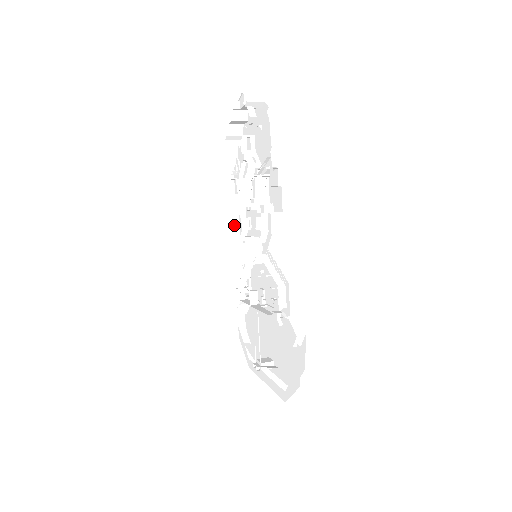
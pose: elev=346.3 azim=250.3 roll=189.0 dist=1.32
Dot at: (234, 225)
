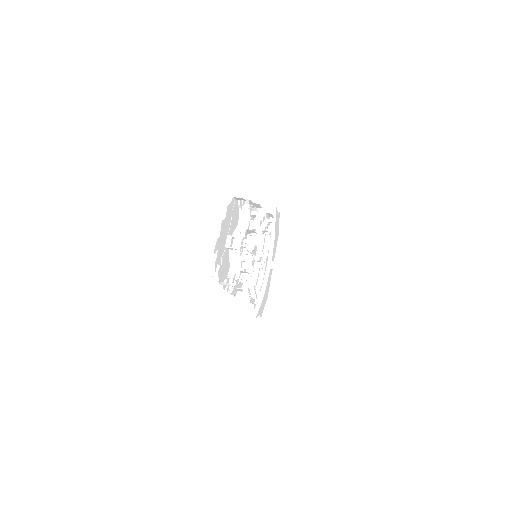
Dot at: (253, 216)
